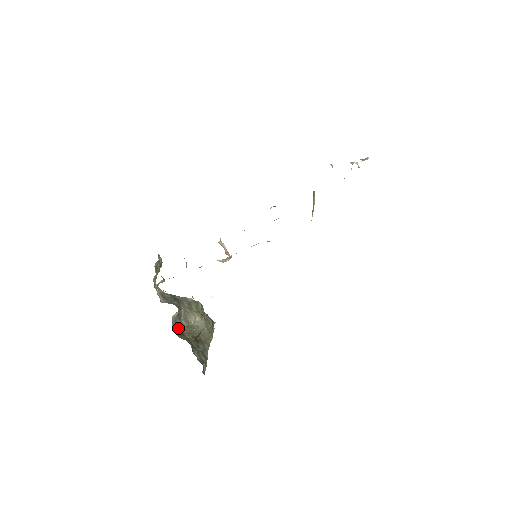
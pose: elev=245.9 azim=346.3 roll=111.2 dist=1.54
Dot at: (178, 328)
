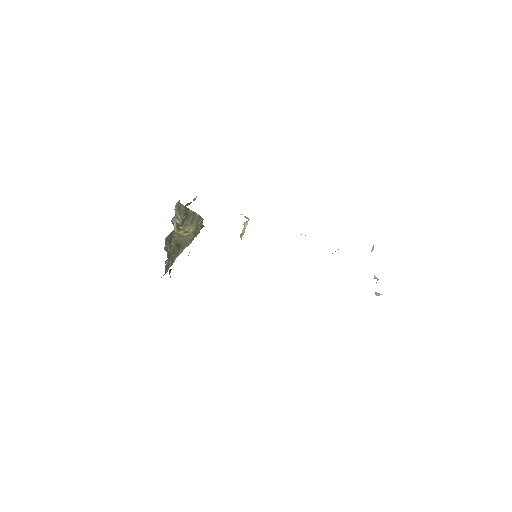
Dot at: (170, 237)
